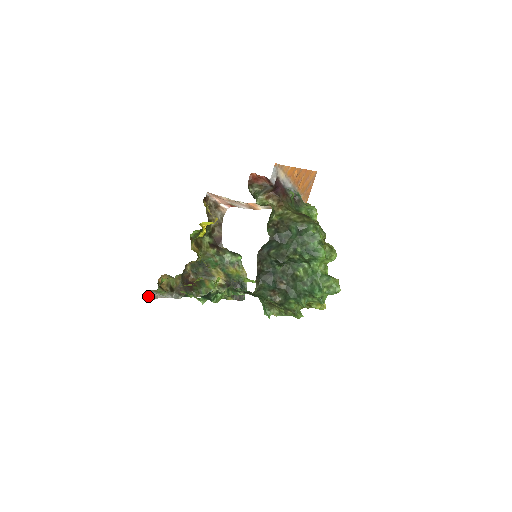
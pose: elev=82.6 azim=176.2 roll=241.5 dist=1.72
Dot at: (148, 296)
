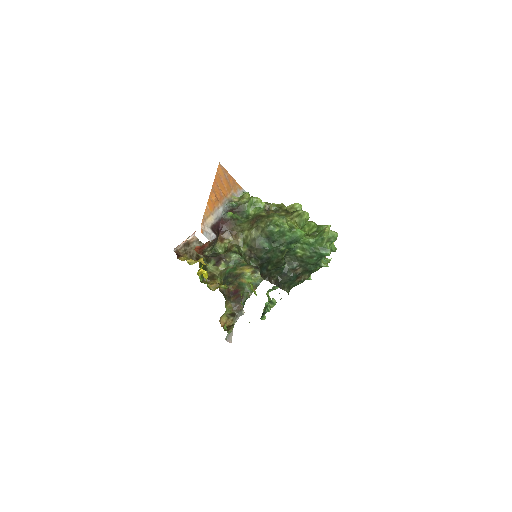
Dot at: (228, 338)
